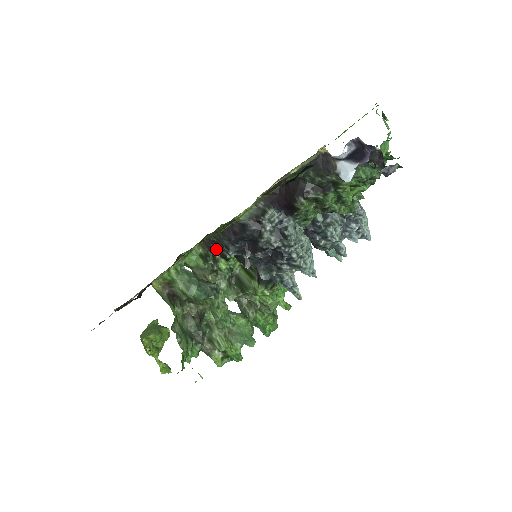
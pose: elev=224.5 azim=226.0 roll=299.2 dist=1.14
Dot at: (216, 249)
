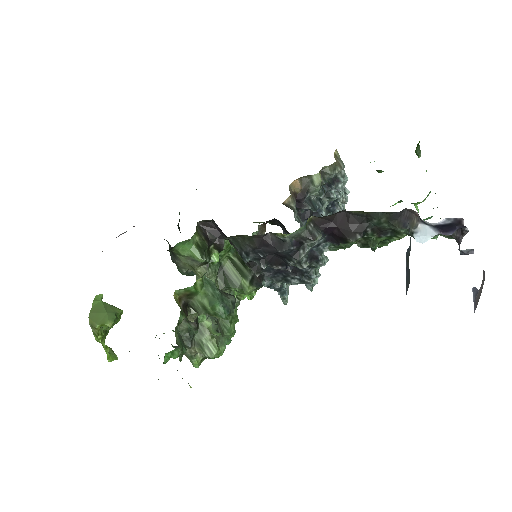
Dot at: (212, 238)
